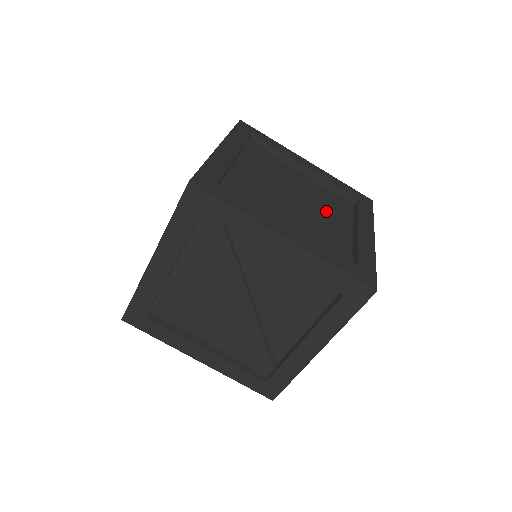
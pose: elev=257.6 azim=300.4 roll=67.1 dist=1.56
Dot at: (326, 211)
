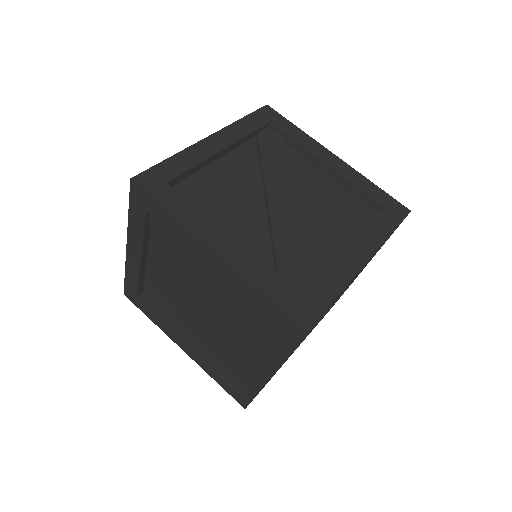
Dot at: occluded
